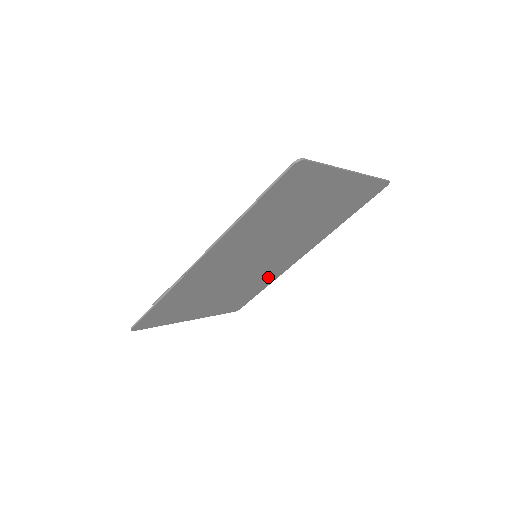
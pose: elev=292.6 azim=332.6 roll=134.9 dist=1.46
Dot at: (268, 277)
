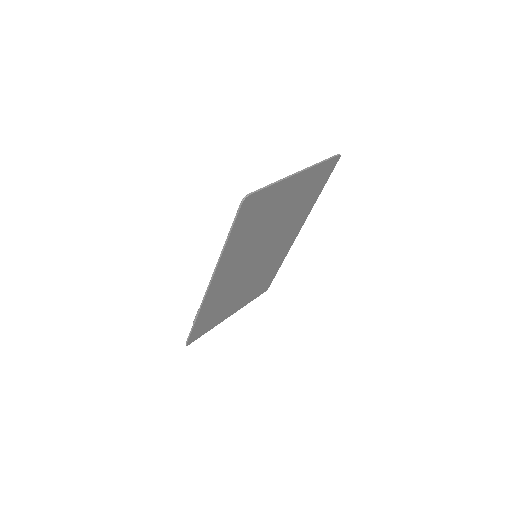
Dot at: (277, 260)
